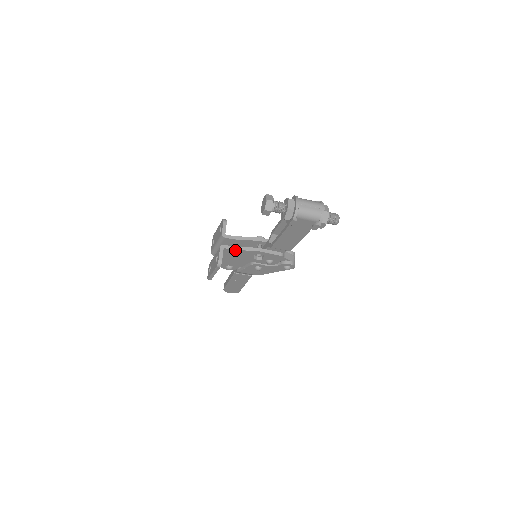
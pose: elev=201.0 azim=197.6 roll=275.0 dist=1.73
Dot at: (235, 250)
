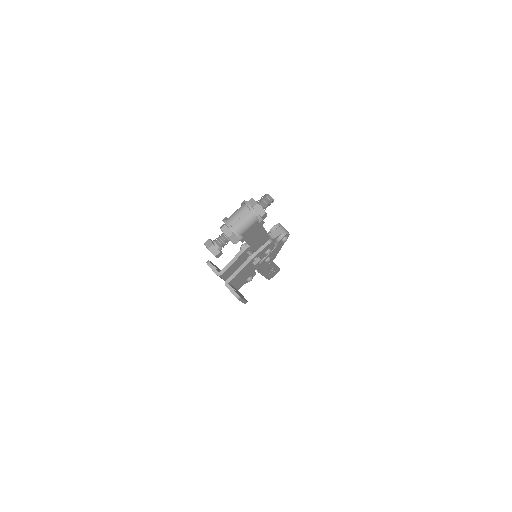
Dot at: (237, 275)
